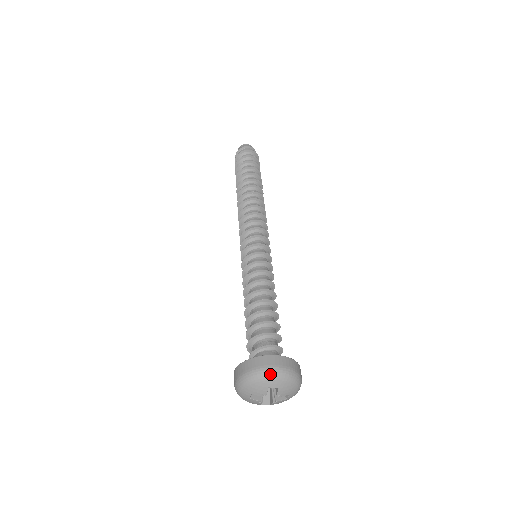
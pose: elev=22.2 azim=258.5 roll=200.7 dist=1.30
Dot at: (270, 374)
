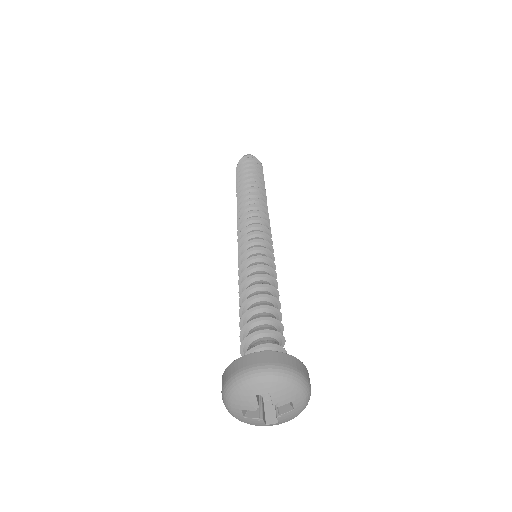
Dot at: (252, 376)
